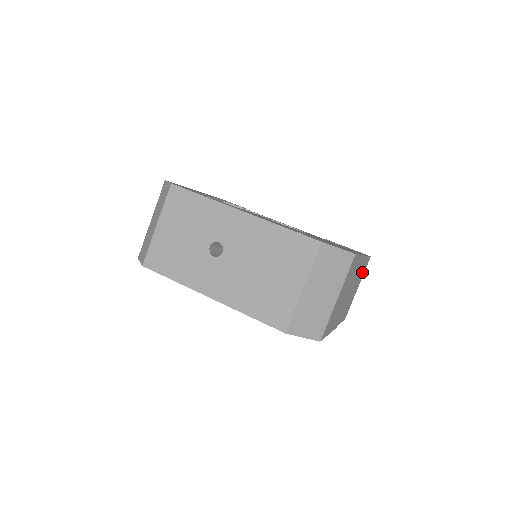
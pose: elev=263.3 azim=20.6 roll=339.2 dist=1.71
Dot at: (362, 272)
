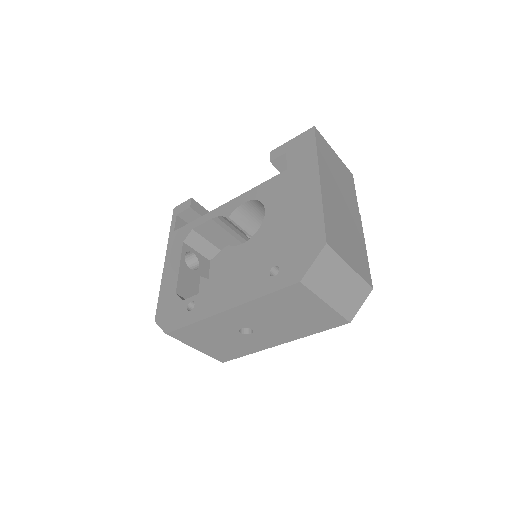
Dot at: (326, 153)
